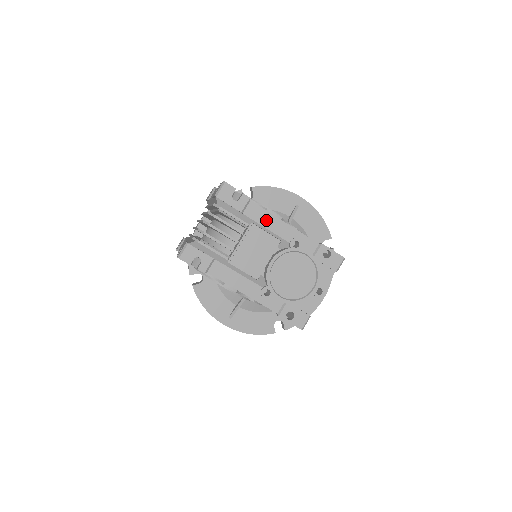
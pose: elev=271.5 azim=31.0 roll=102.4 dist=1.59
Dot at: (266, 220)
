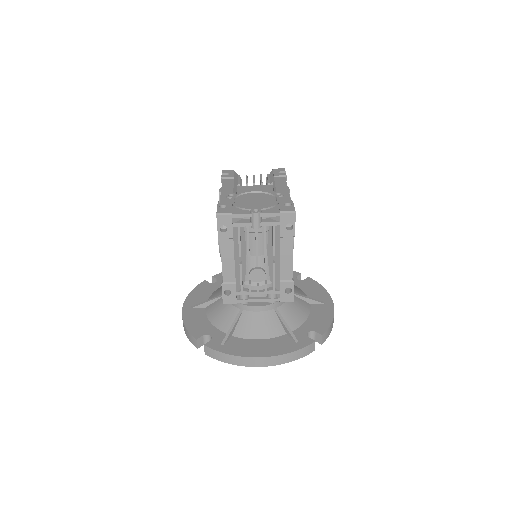
Dot at: (280, 184)
